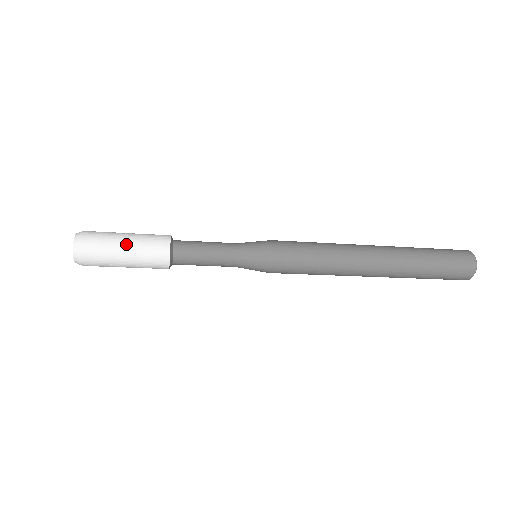
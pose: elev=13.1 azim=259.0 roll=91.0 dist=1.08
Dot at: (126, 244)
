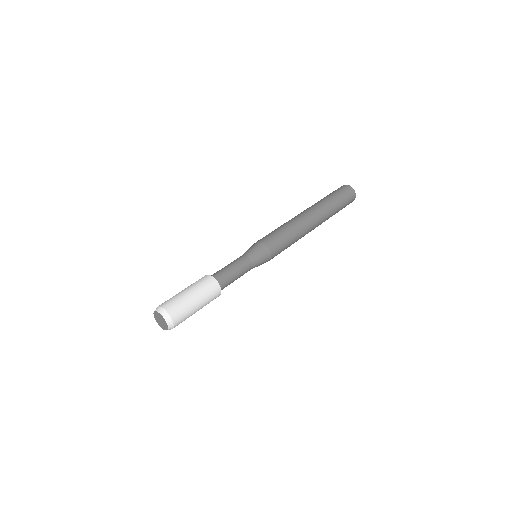
Dot at: occluded
